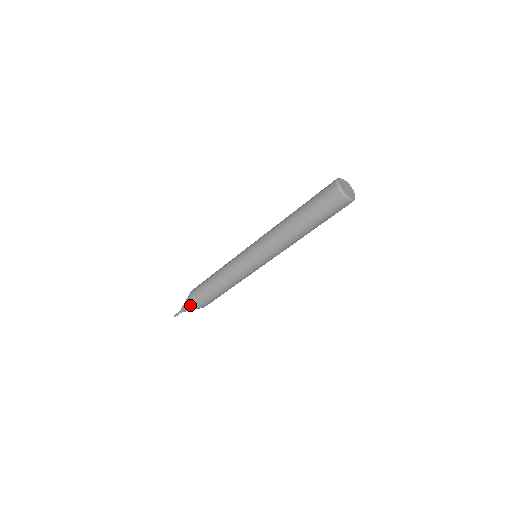
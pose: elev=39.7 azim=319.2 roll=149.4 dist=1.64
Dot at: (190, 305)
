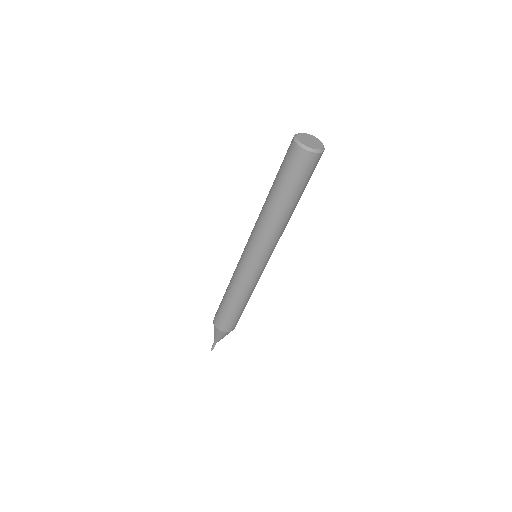
Dot at: occluded
